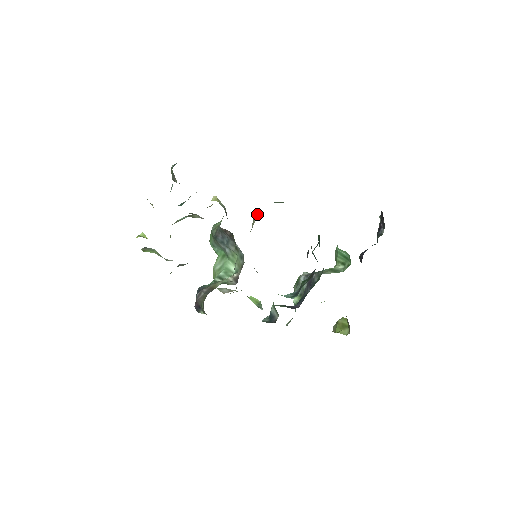
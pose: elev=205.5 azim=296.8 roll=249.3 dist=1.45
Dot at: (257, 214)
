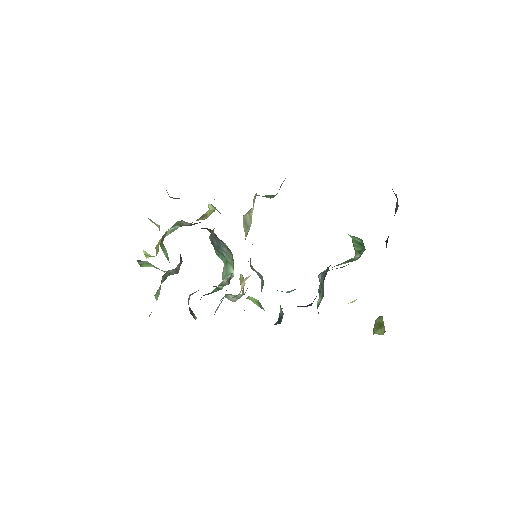
Dot at: (252, 213)
